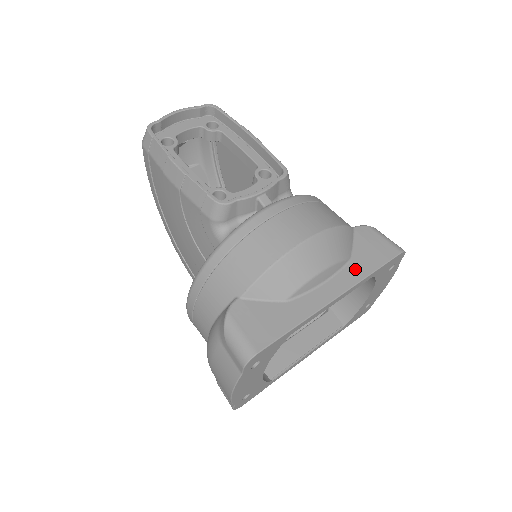
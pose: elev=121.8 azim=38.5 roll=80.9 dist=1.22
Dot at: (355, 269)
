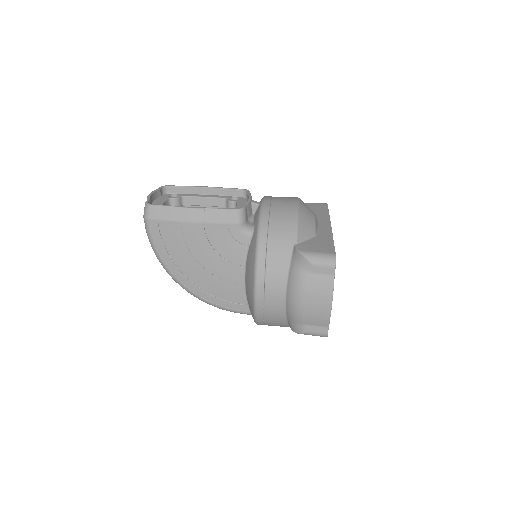
Dot at: (321, 215)
